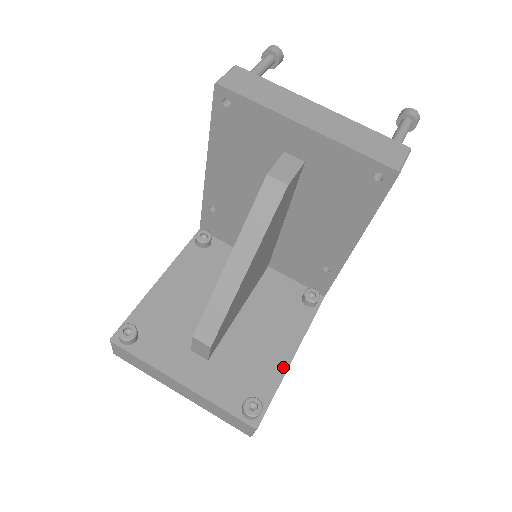
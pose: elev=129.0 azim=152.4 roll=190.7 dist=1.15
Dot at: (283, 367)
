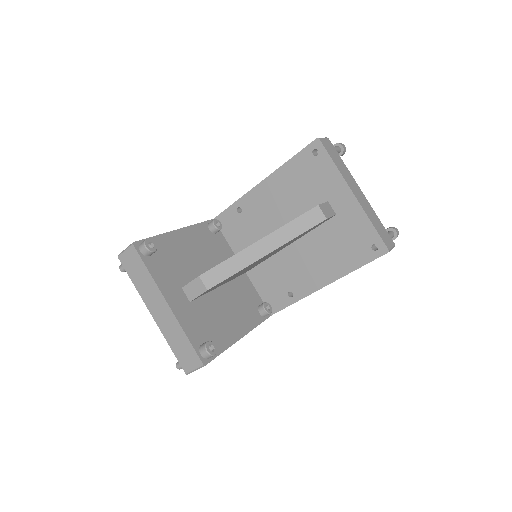
Dot at: (233, 339)
